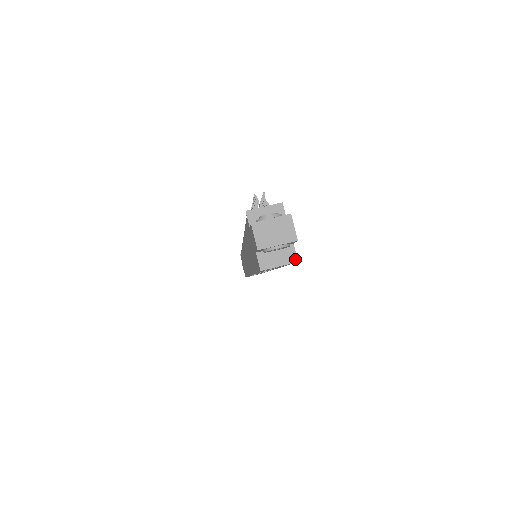
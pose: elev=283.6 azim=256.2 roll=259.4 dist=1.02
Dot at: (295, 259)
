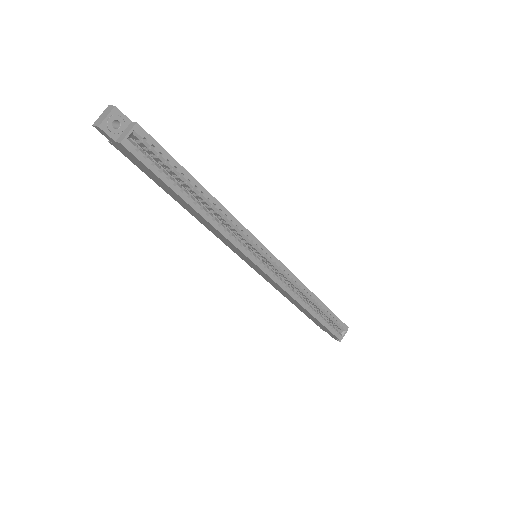
Dot at: (135, 123)
